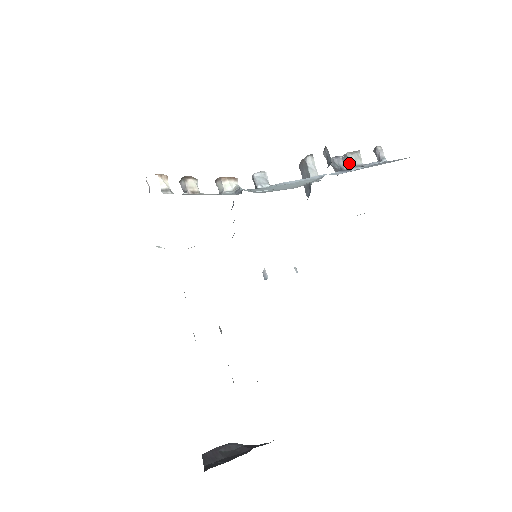
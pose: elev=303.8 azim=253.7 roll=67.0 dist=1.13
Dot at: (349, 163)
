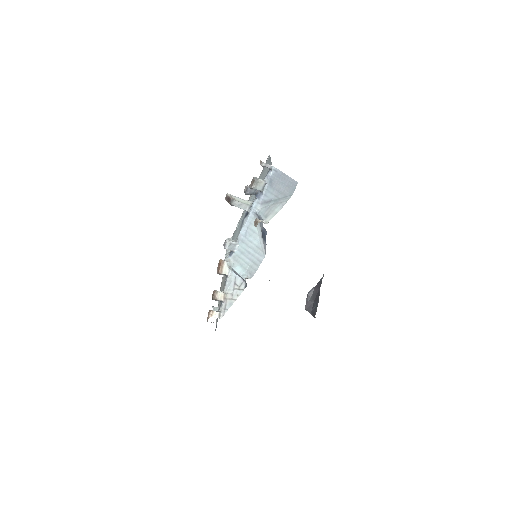
Dot at: occluded
